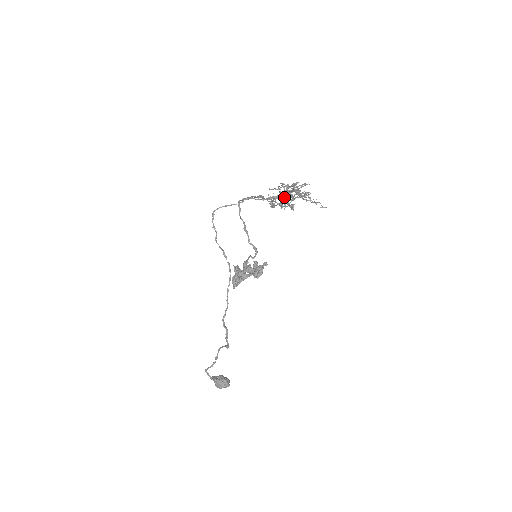
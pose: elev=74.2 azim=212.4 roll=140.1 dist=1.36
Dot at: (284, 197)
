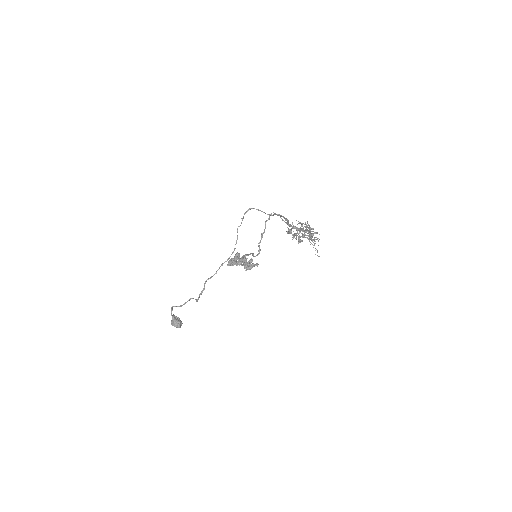
Dot at: (300, 231)
